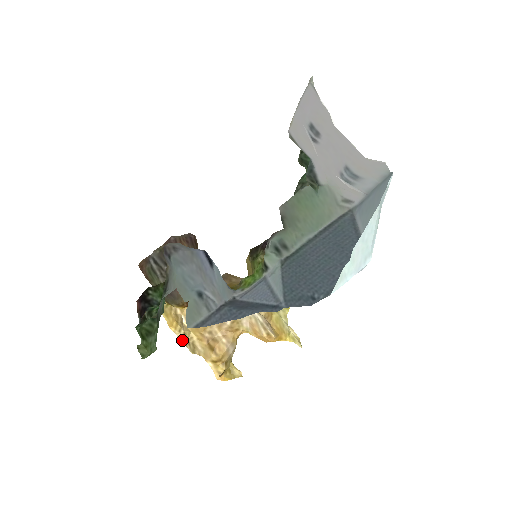
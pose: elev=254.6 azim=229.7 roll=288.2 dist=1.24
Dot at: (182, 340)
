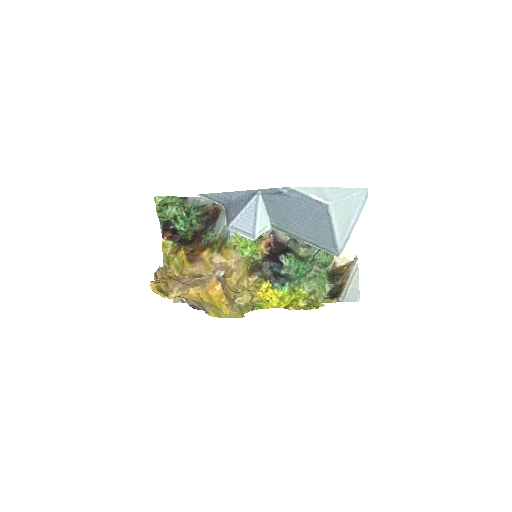
Dot at: (158, 271)
